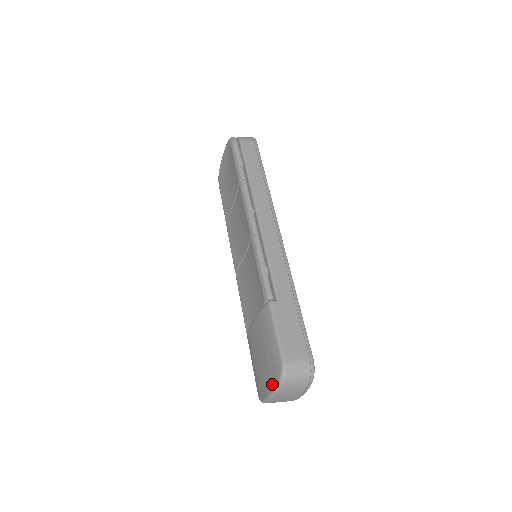
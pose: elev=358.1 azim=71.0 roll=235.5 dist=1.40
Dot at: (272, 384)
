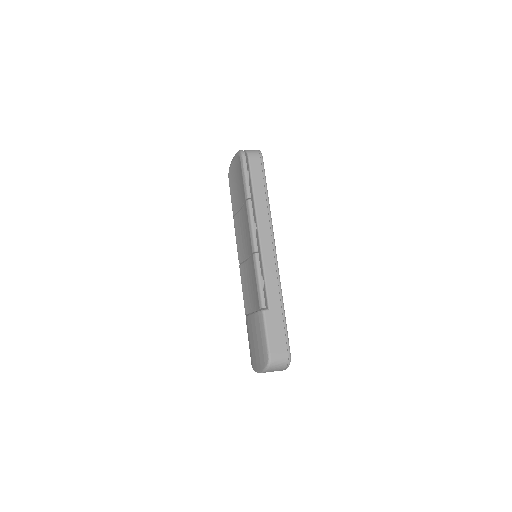
Dot at: (261, 367)
